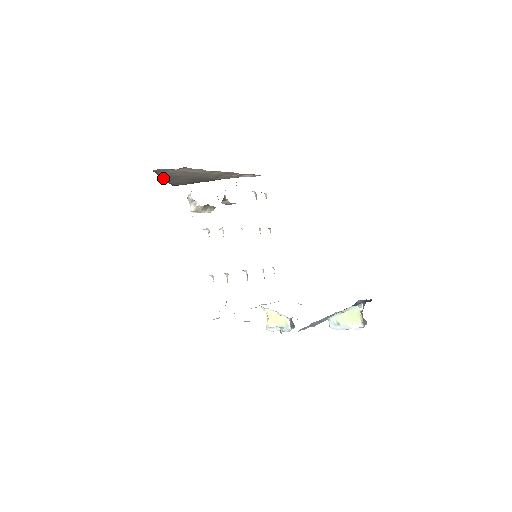
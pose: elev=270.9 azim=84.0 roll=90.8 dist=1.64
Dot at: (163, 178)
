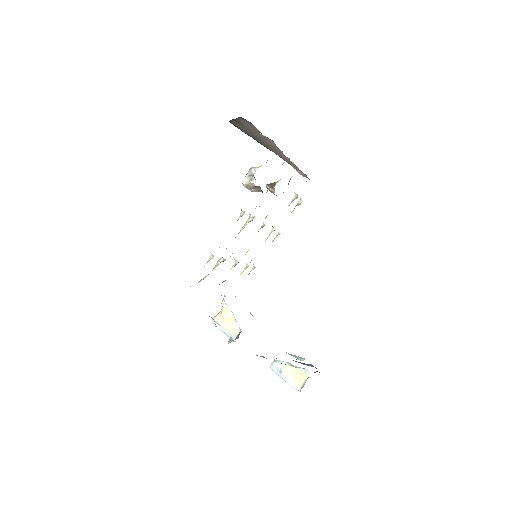
Dot at: (235, 119)
